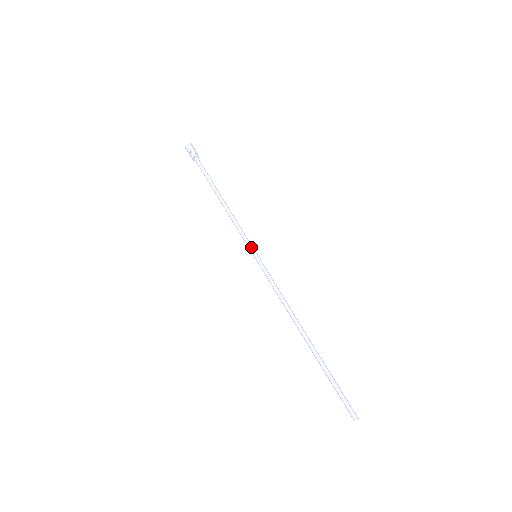
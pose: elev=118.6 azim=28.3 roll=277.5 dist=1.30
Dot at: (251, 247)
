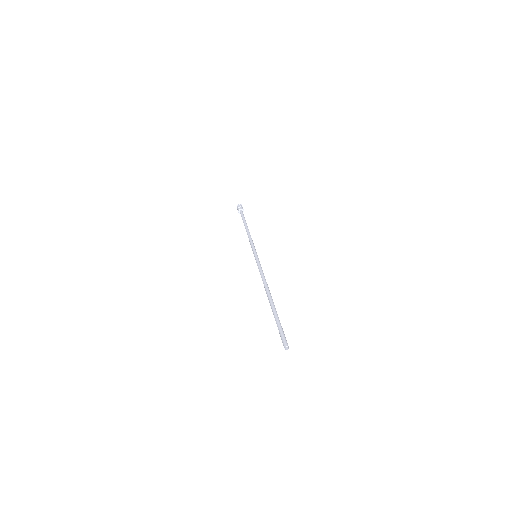
Dot at: occluded
